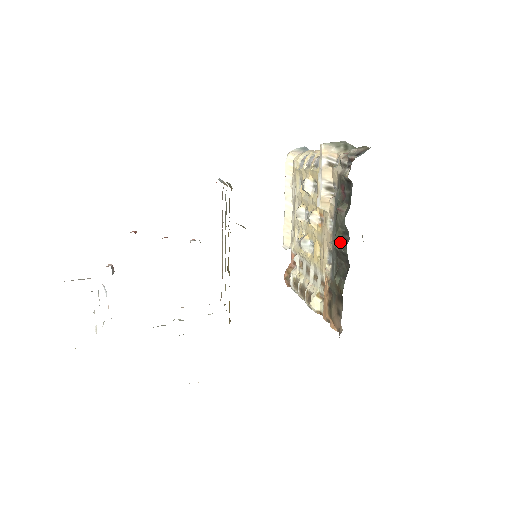
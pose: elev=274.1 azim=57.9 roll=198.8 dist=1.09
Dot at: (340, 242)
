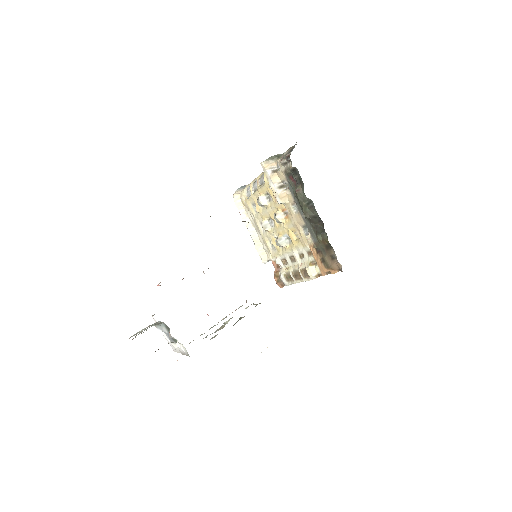
Dot at: (308, 212)
